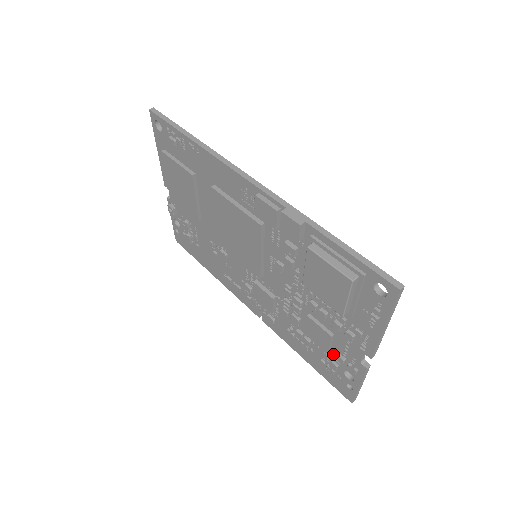
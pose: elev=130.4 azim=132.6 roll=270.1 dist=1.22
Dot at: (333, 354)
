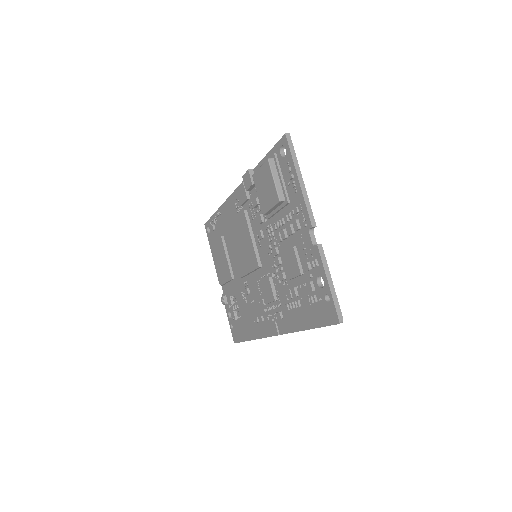
Dot at: (306, 274)
